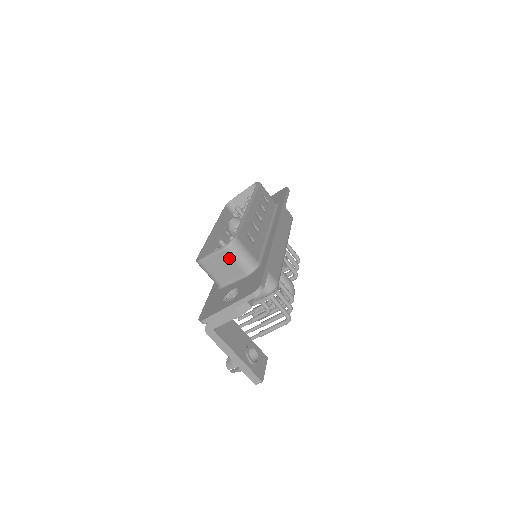
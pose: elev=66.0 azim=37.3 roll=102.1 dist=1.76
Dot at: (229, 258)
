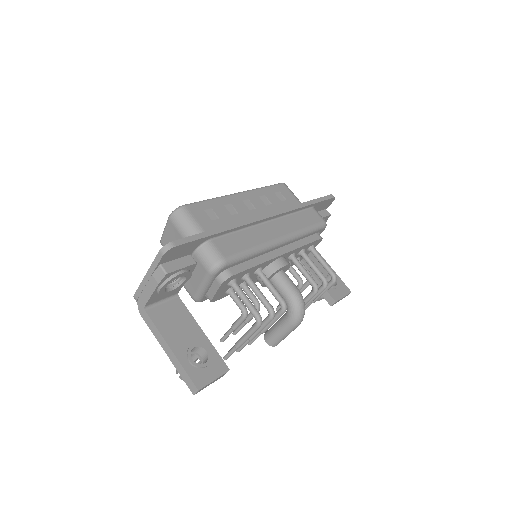
Dot at: (175, 229)
